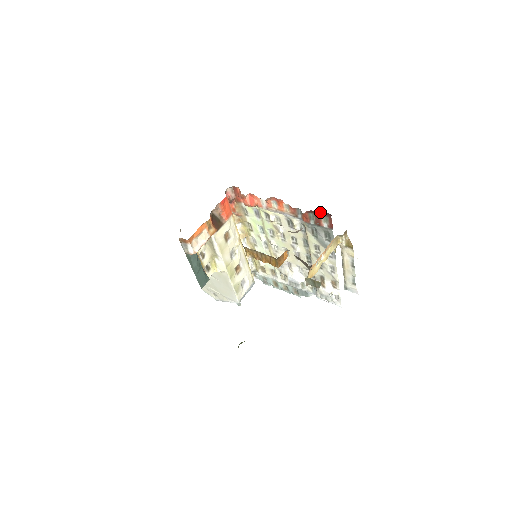
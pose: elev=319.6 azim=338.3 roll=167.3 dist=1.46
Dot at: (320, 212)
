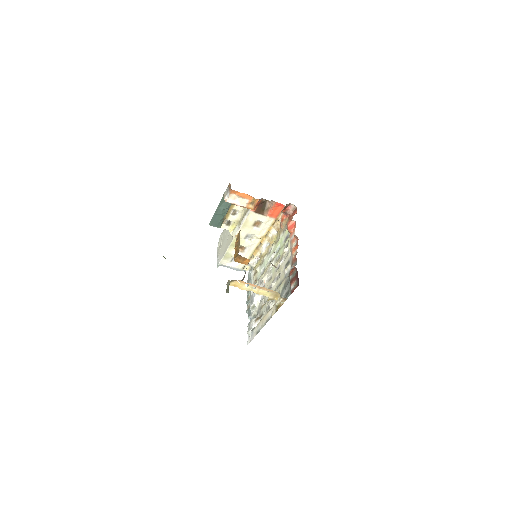
Dot at: occluded
